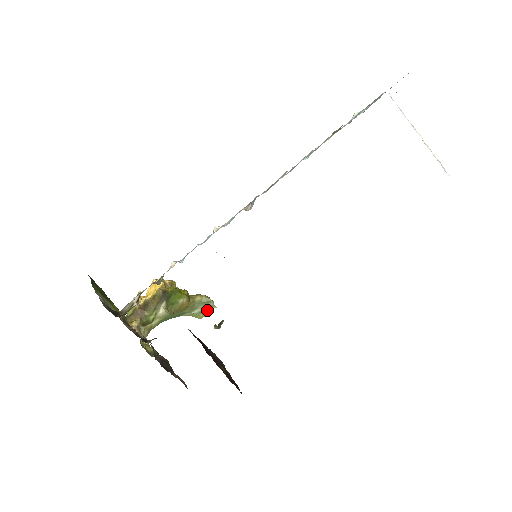
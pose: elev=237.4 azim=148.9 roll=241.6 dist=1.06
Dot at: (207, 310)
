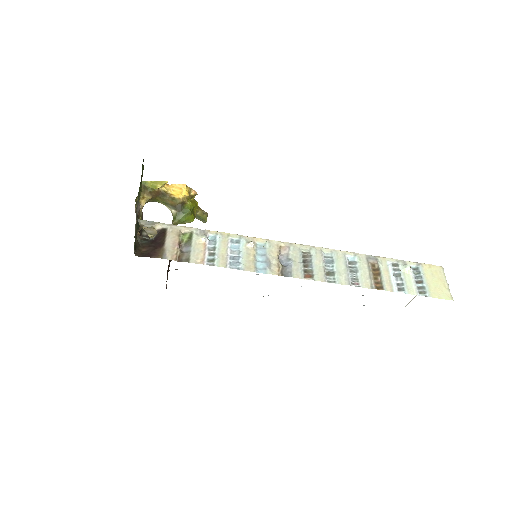
Dot at: (198, 219)
